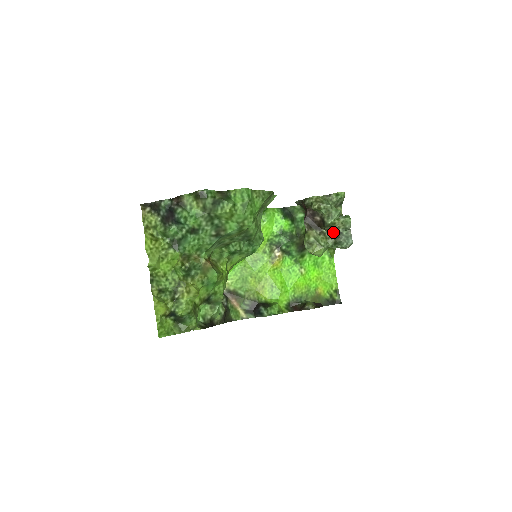
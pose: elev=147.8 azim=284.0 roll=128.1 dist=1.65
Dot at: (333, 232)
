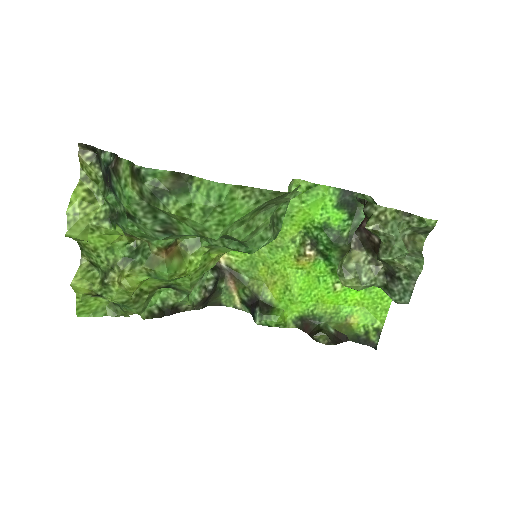
Dot at: (390, 269)
